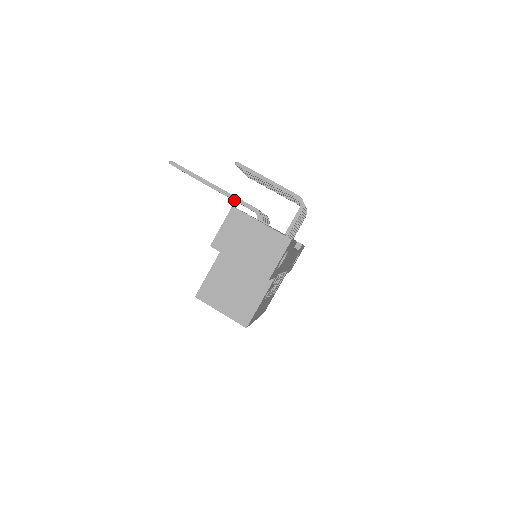
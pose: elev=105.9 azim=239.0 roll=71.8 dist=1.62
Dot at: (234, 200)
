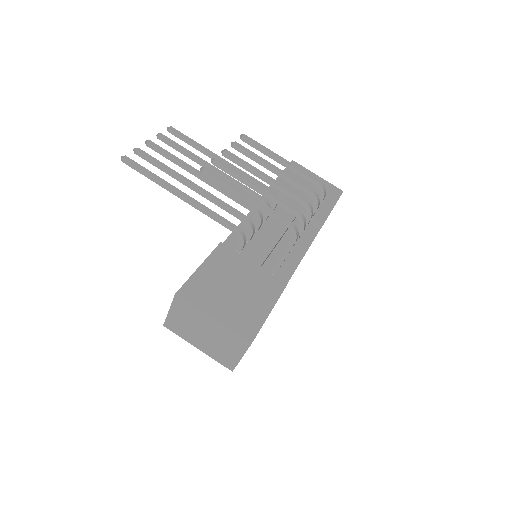
Dot at: (214, 203)
